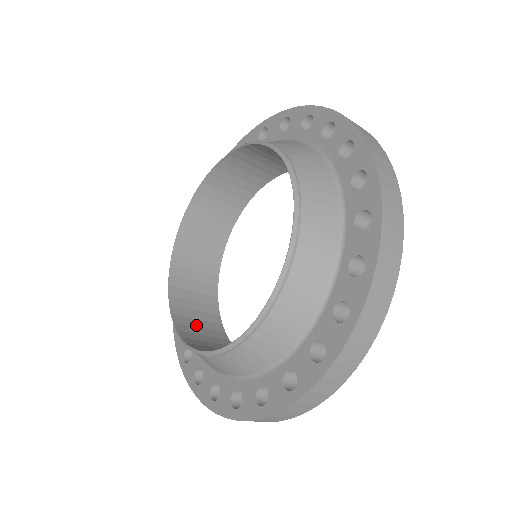
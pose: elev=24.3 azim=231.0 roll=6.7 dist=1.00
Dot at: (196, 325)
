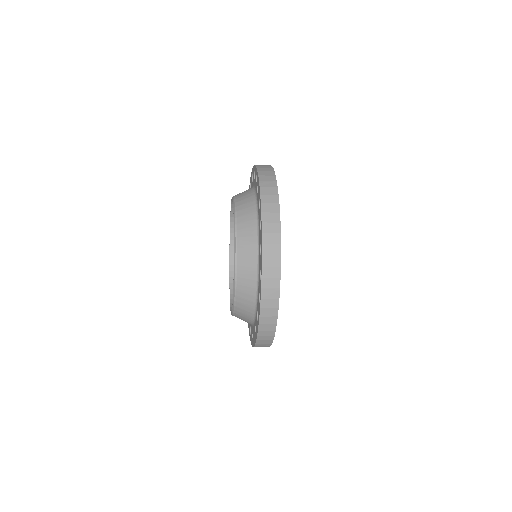
Dot at: occluded
